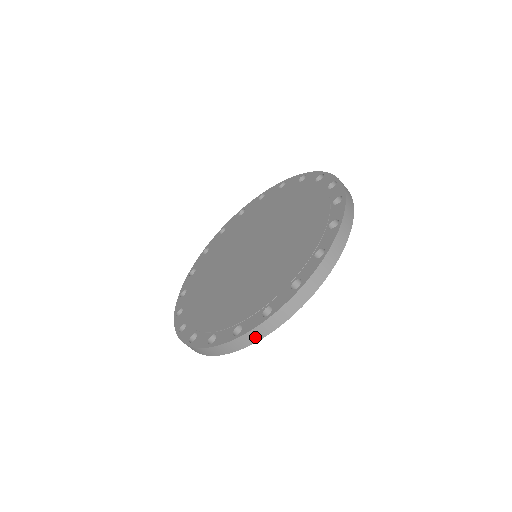
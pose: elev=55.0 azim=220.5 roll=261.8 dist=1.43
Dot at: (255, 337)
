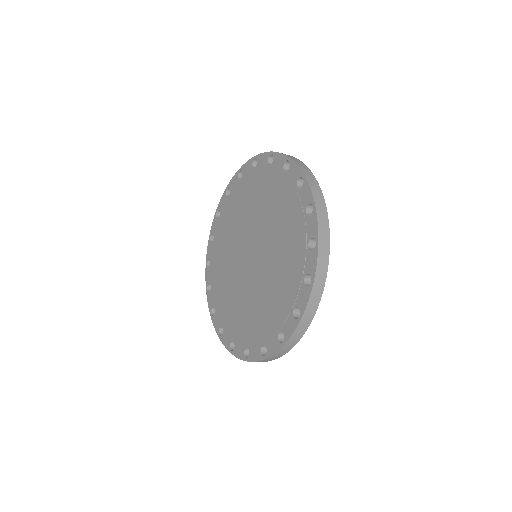
Dot at: occluded
